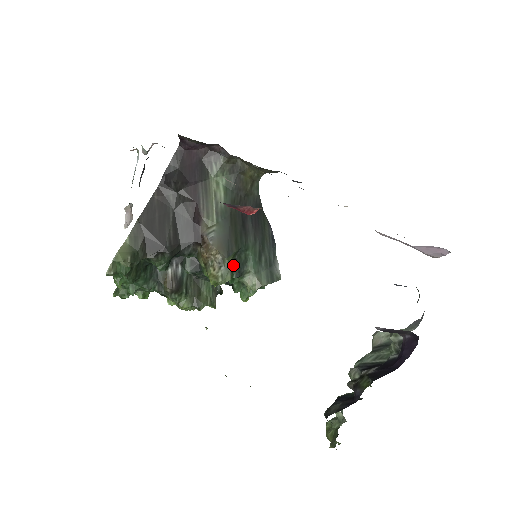
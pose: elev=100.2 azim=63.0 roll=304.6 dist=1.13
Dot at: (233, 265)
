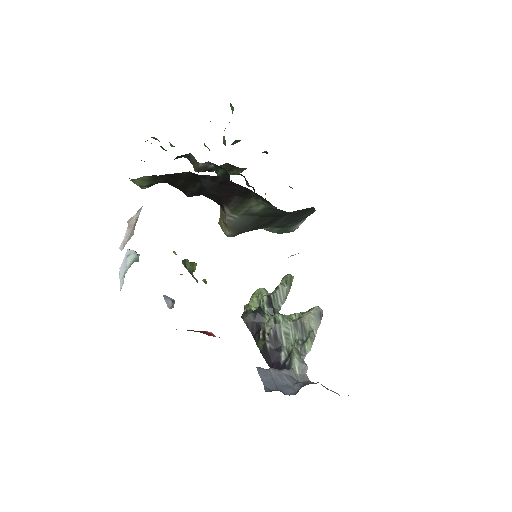
Dot at: occluded
